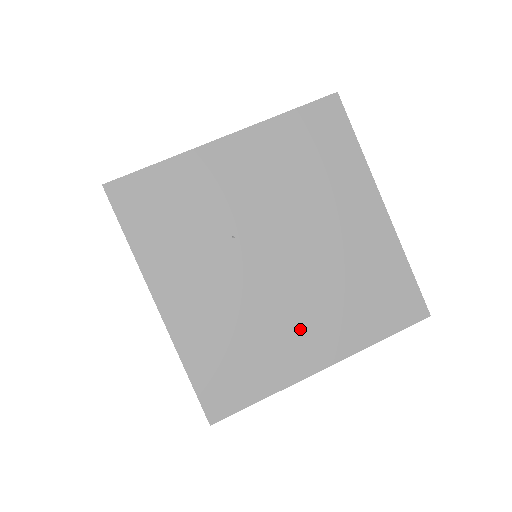
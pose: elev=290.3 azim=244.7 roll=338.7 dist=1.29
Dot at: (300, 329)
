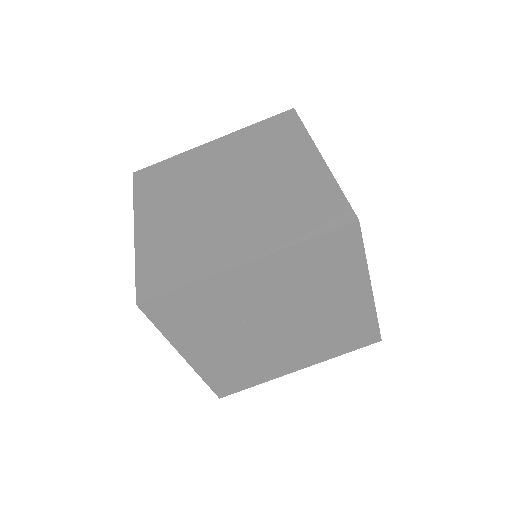
Dot at: (287, 357)
